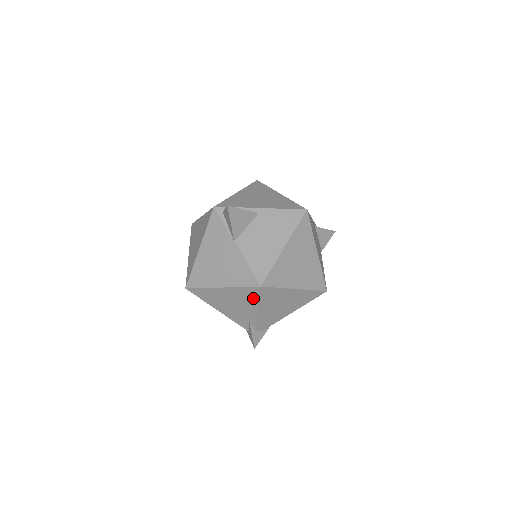
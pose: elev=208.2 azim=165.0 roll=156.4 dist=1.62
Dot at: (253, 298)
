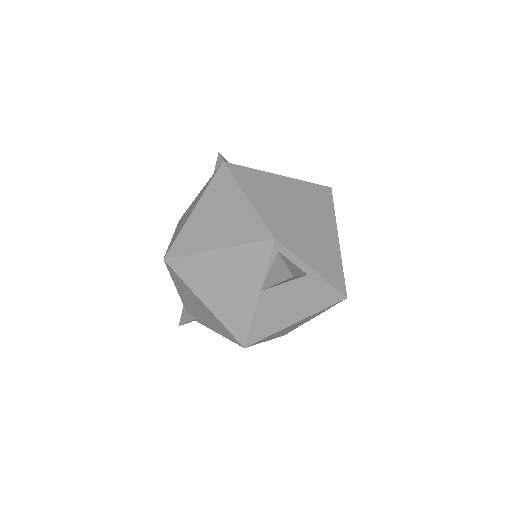
Dot at: (225, 334)
